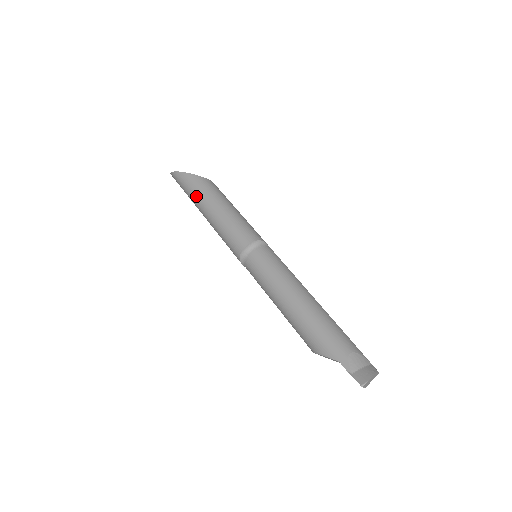
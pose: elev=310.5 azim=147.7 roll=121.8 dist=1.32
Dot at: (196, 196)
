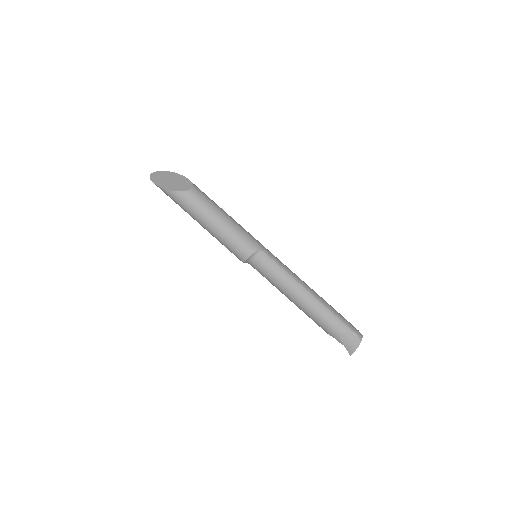
Dot at: (185, 211)
